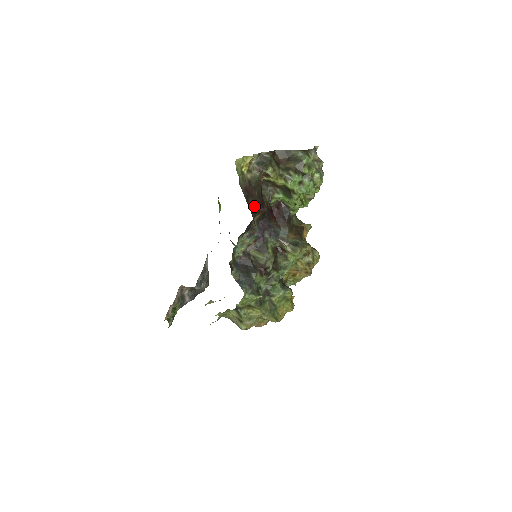
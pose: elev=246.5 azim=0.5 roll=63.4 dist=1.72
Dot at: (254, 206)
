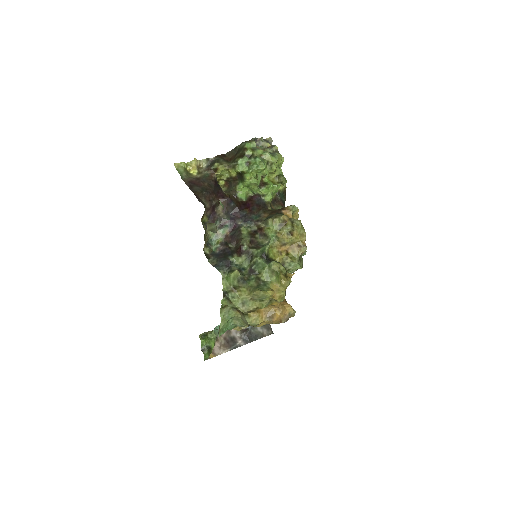
Dot at: (201, 191)
